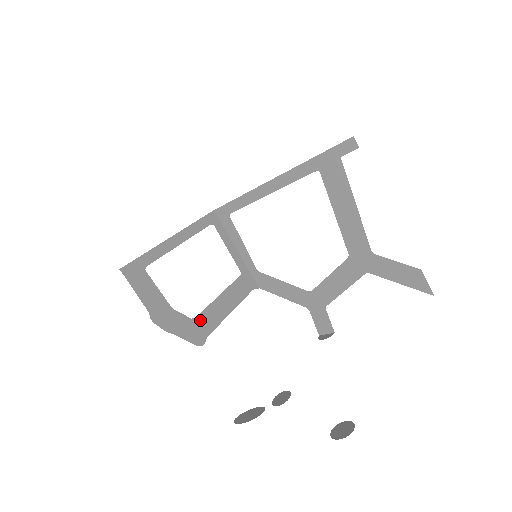
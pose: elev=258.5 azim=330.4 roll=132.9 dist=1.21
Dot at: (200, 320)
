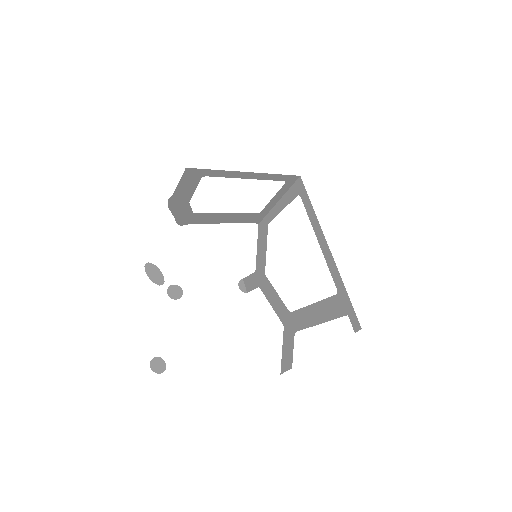
Dot at: (197, 216)
